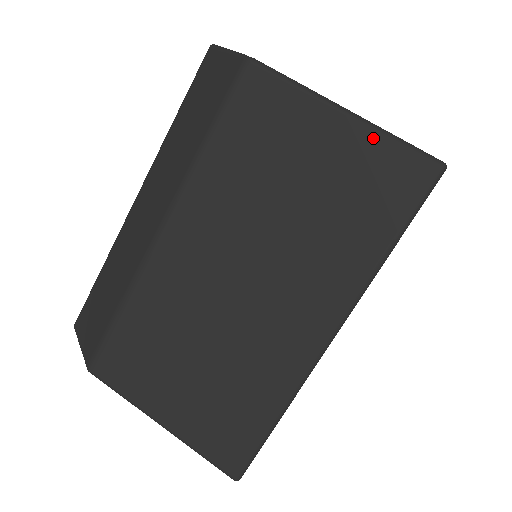
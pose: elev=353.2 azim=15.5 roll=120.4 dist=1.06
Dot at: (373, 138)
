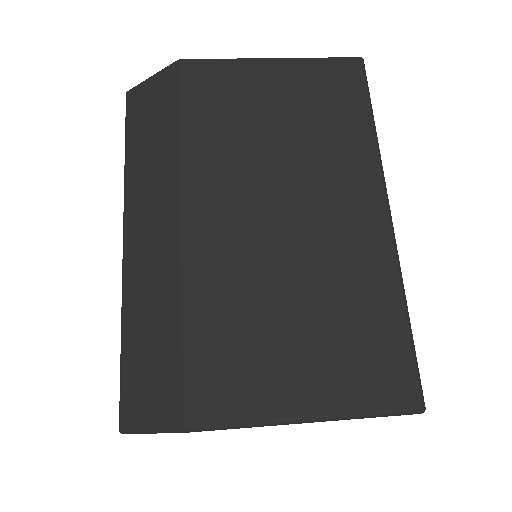
Dot at: (306, 64)
